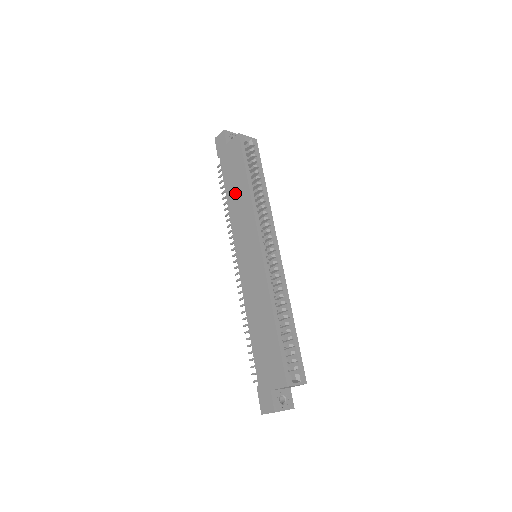
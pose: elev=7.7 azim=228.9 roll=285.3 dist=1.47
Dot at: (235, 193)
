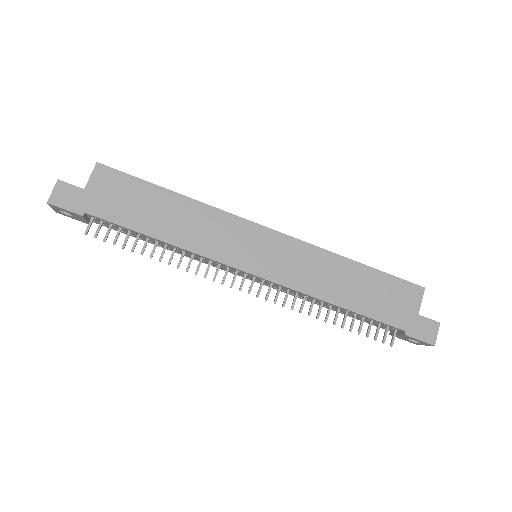
Dot at: (167, 220)
